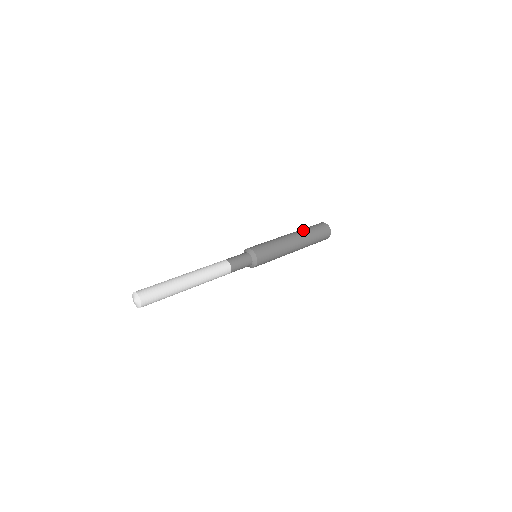
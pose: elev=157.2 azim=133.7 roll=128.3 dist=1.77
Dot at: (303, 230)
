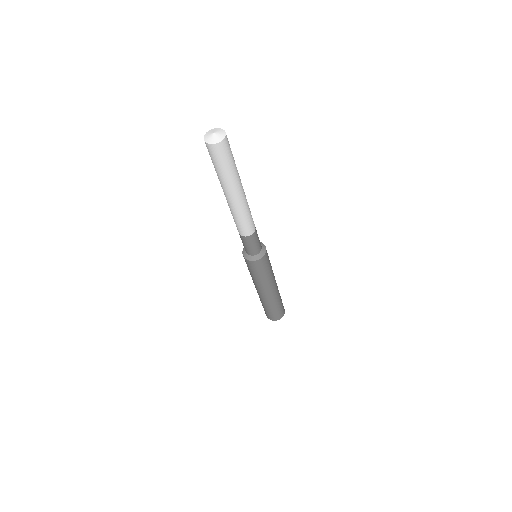
Dot at: occluded
